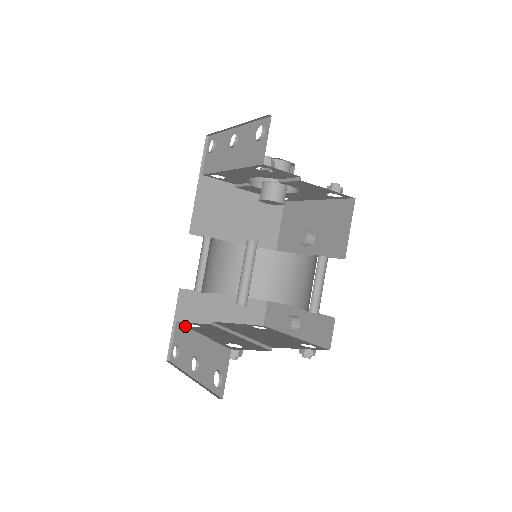
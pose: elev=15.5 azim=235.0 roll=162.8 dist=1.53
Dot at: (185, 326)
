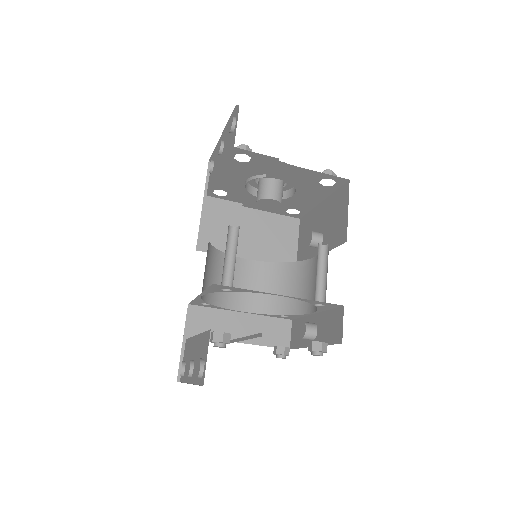
Dot at: (190, 337)
